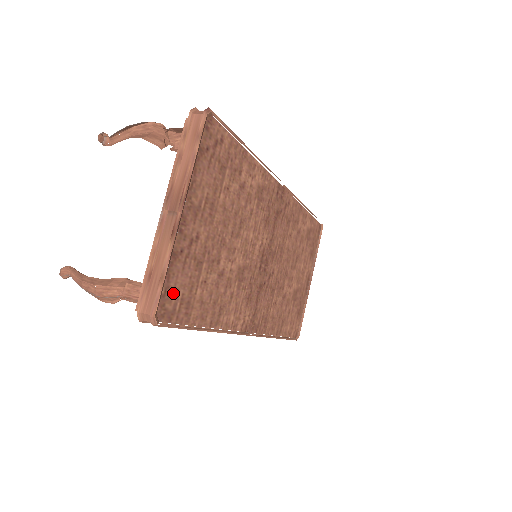
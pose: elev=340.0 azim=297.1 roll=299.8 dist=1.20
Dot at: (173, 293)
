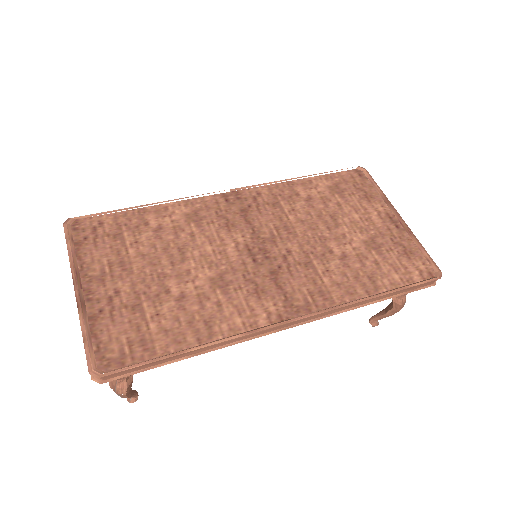
Dot at: (112, 343)
